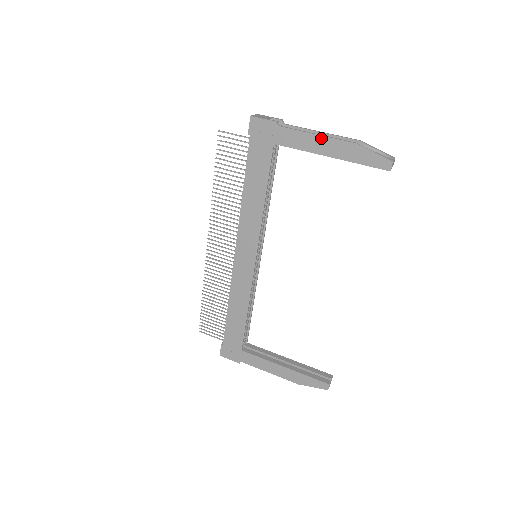
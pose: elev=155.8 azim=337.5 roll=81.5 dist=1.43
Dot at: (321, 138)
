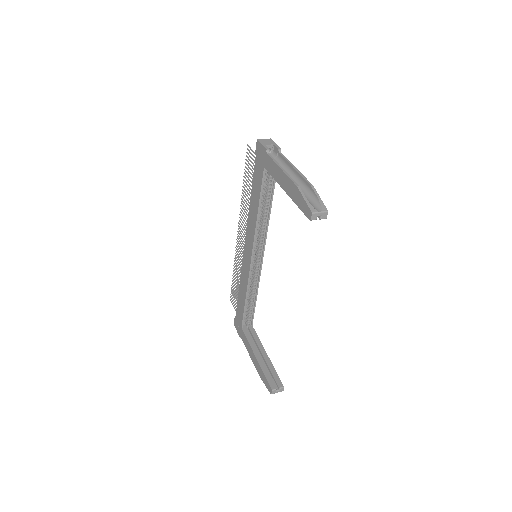
Dot at: (283, 173)
